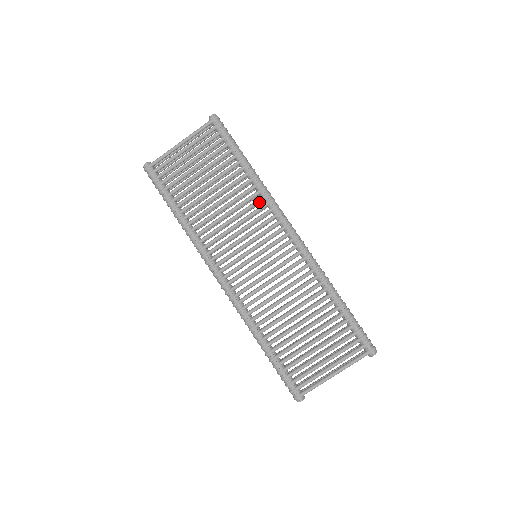
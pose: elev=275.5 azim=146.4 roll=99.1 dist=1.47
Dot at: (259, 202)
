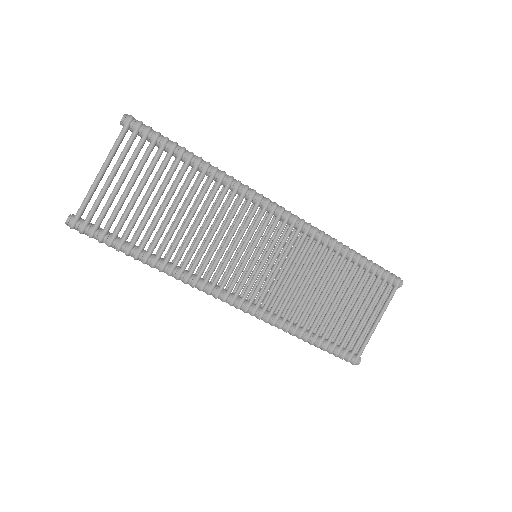
Dot at: occluded
